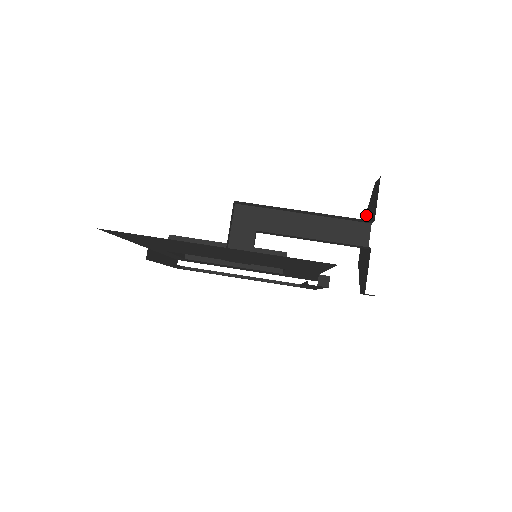
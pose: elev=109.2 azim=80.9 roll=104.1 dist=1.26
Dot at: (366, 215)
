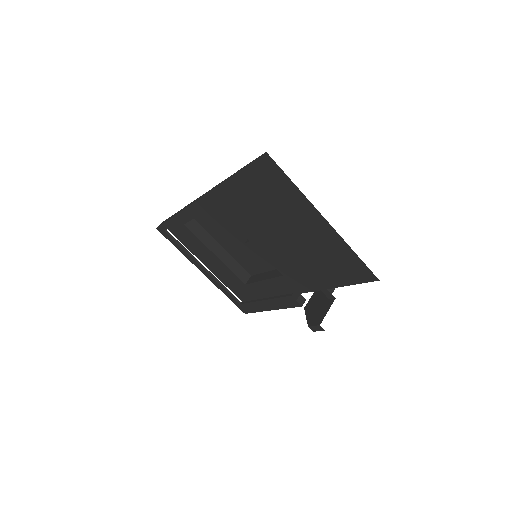
Dot at: occluded
